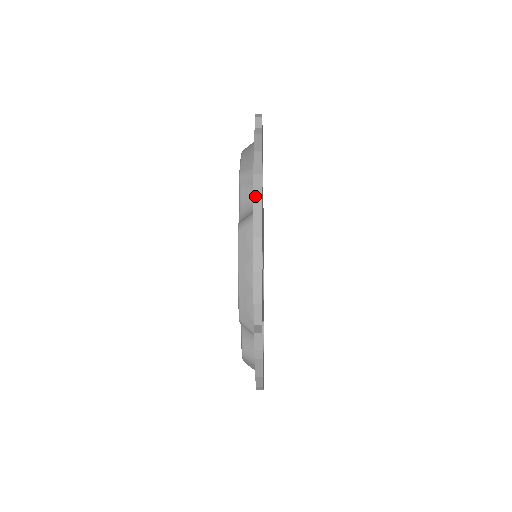
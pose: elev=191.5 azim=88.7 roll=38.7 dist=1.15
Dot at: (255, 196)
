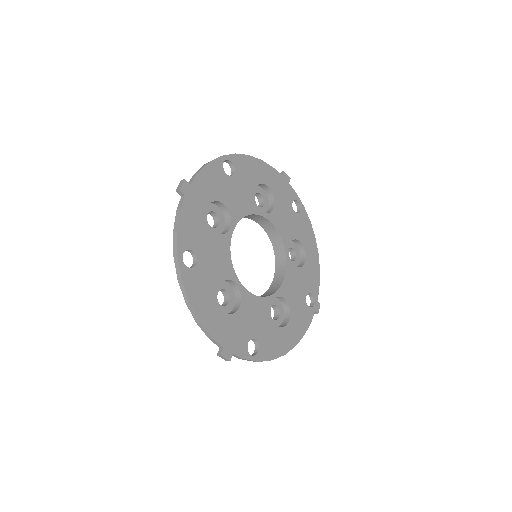
Dot at: (177, 274)
